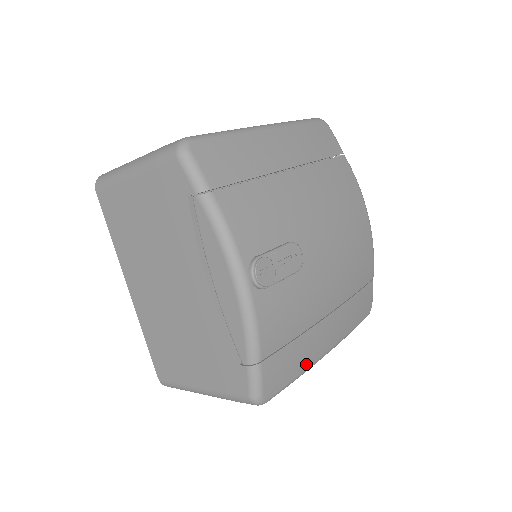
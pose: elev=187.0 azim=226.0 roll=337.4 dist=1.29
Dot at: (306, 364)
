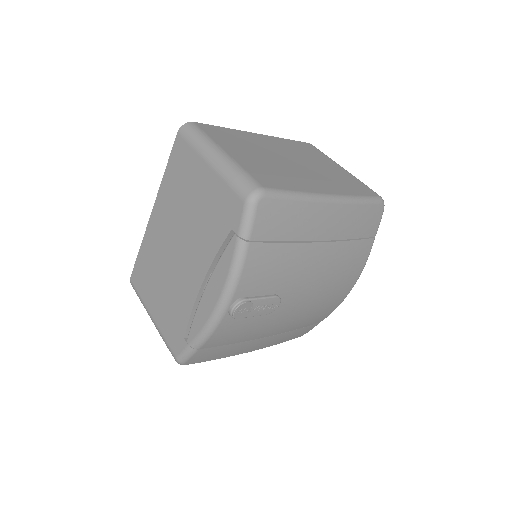
Dot at: (228, 355)
